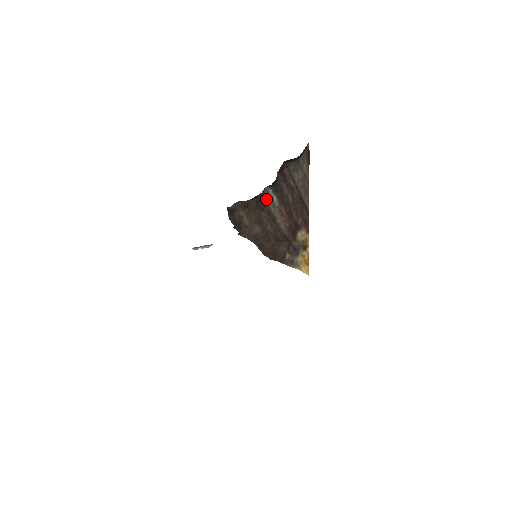
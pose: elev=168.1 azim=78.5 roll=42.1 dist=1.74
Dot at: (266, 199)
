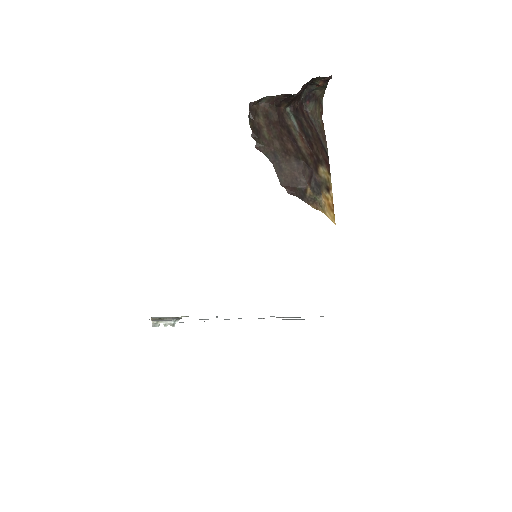
Dot at: (287, 120)
